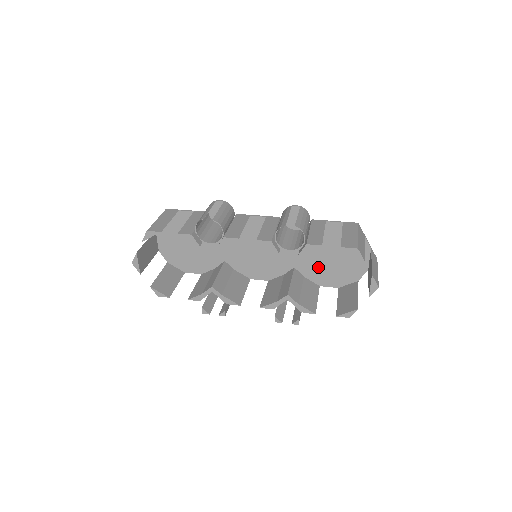
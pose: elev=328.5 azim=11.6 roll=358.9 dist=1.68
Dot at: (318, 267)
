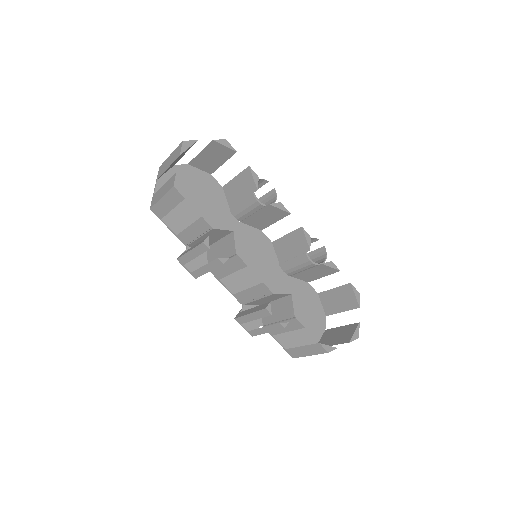
Dot at: occluded
